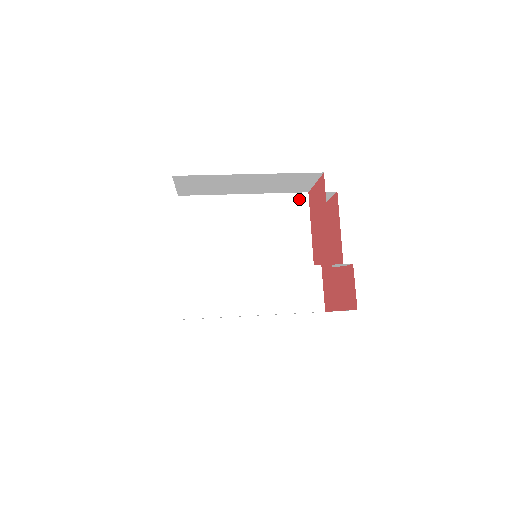
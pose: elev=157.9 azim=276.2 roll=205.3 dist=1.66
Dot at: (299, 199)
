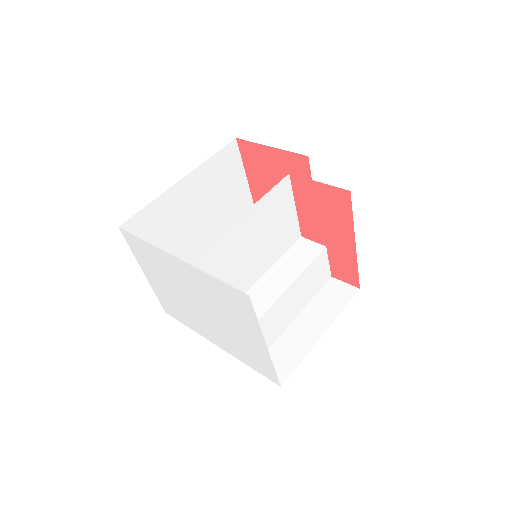
Dot at: (284, 185)
